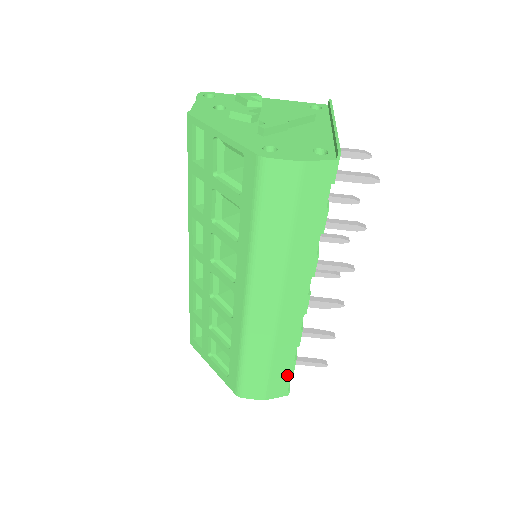
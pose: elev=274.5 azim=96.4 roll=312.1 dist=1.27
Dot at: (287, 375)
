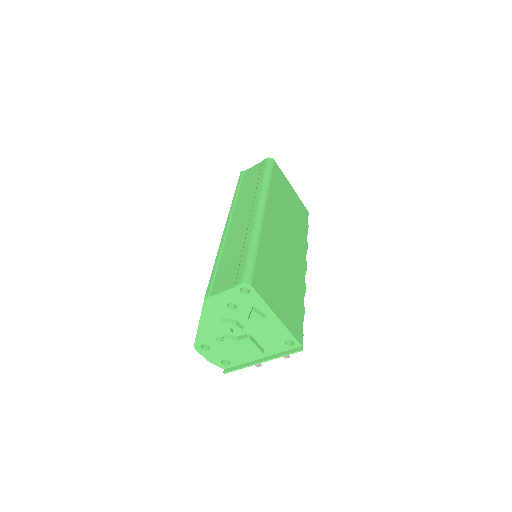
Dot at: occluded
